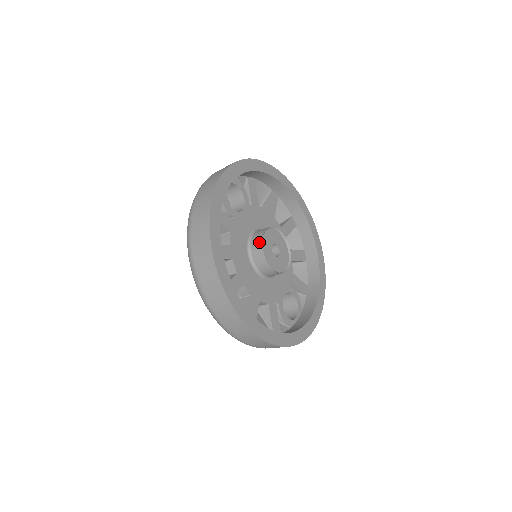
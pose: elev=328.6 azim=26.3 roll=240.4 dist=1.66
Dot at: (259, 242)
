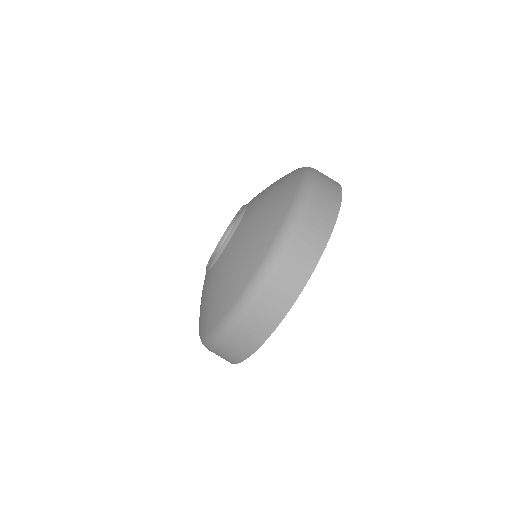
Dot at: occluded
